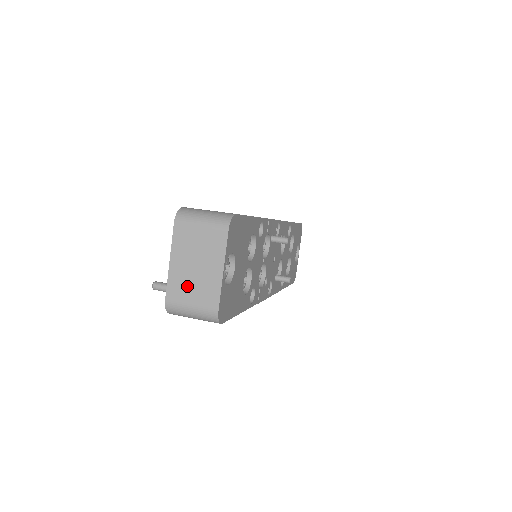
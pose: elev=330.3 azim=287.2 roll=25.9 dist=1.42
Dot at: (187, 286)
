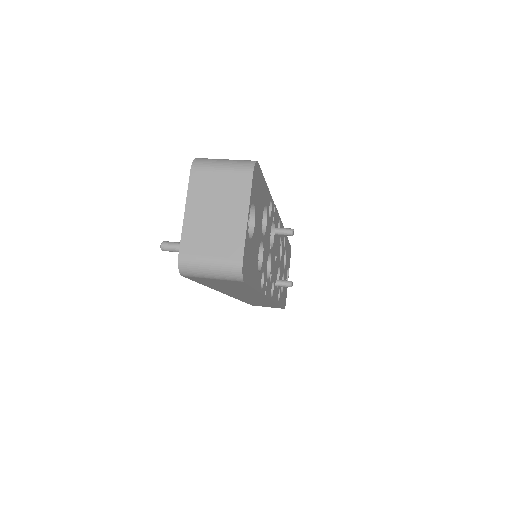
Dot at: (205, 236)
